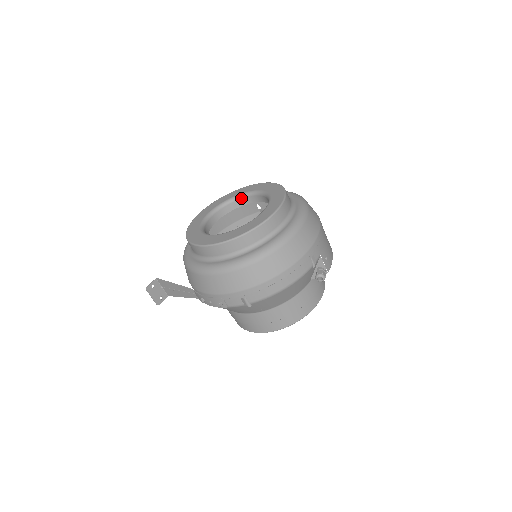
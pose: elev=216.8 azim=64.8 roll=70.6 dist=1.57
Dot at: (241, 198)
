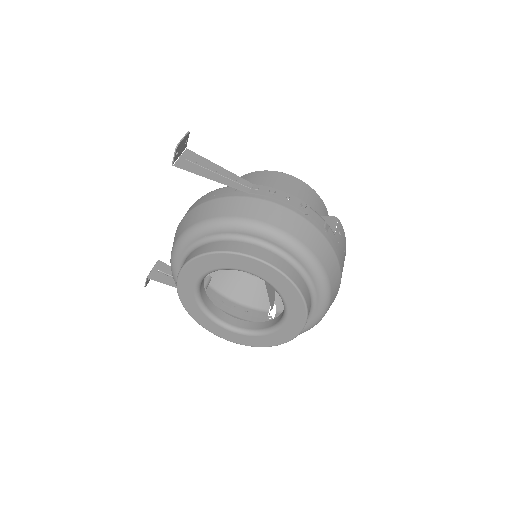
Dot at: (230, 269)
